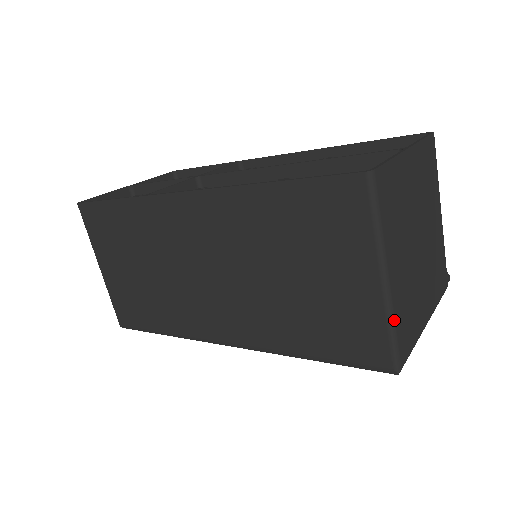
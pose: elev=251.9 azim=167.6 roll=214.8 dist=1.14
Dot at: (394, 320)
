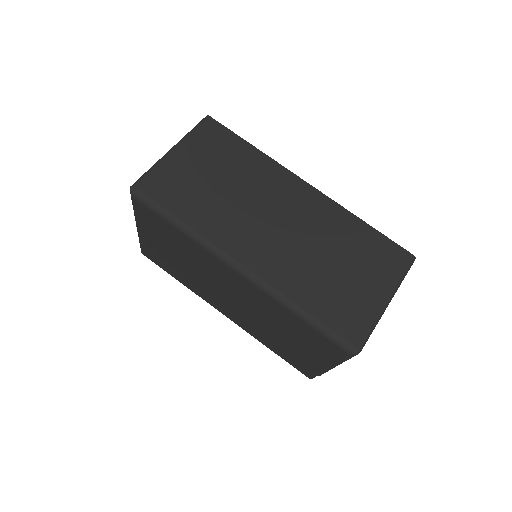
Dot at: occluded
